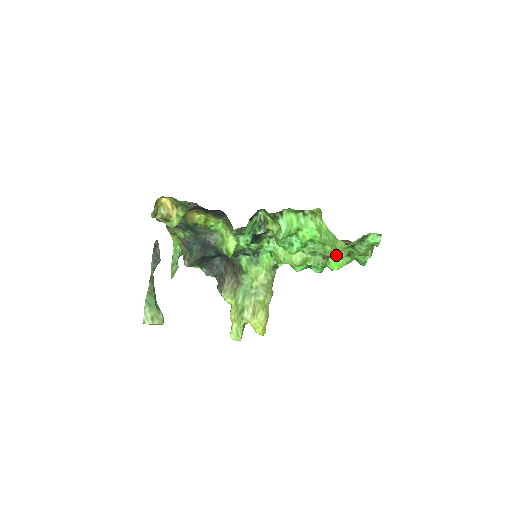
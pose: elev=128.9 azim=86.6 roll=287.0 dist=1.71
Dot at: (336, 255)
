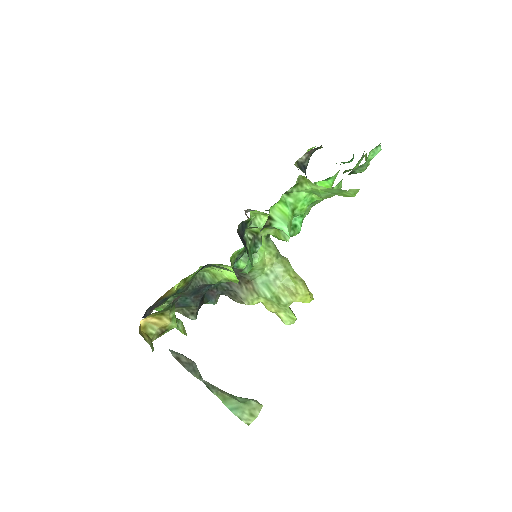
Dot at: occluded
